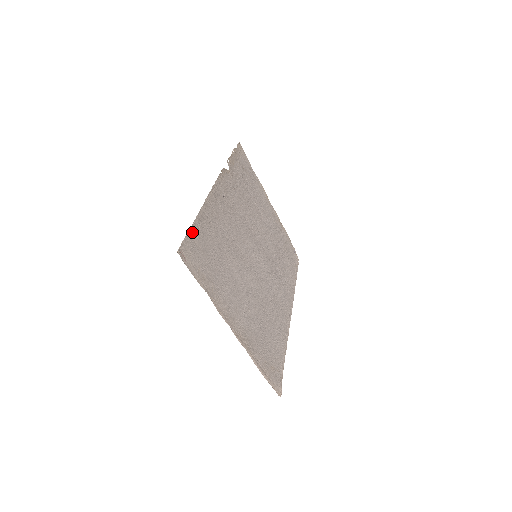
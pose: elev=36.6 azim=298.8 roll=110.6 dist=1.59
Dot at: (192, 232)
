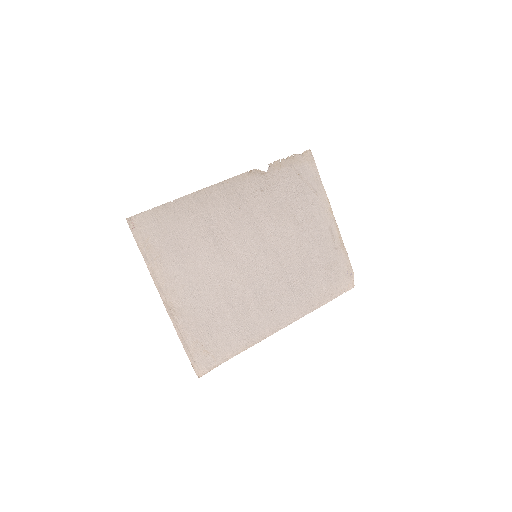
Dot at: (159, 210)
